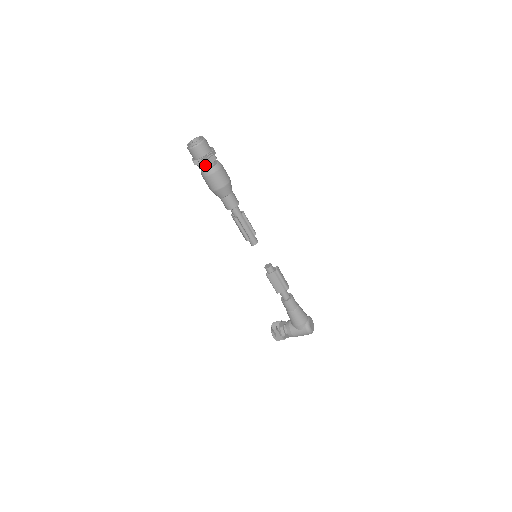
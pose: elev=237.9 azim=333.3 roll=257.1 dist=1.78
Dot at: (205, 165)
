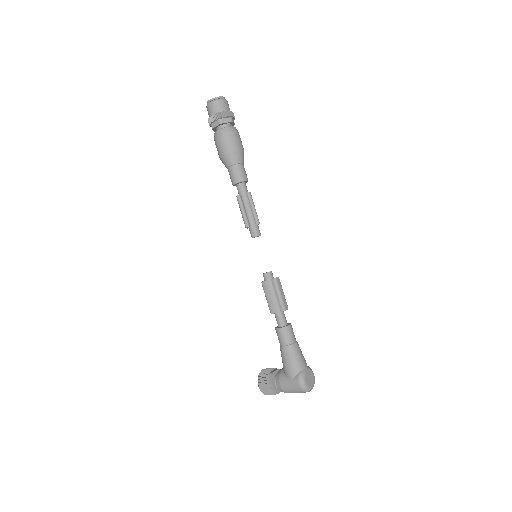
Dot at: (217, 124)
